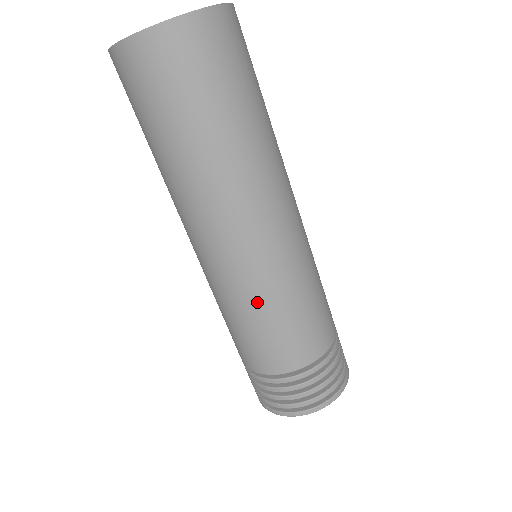
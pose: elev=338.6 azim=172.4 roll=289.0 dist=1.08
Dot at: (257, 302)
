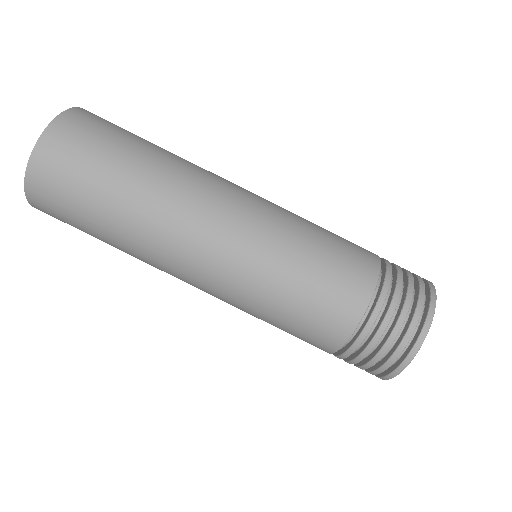
Dot at: (259, 304)
